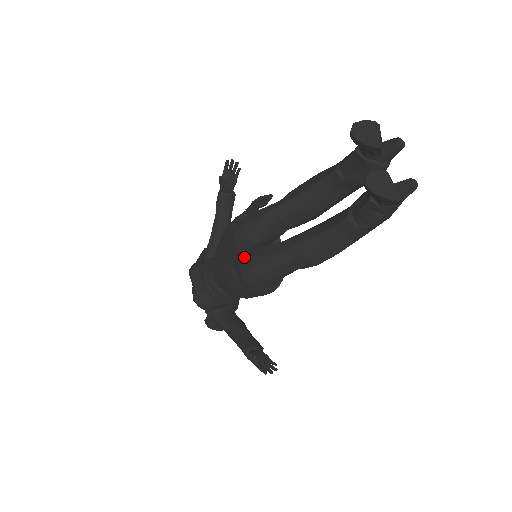
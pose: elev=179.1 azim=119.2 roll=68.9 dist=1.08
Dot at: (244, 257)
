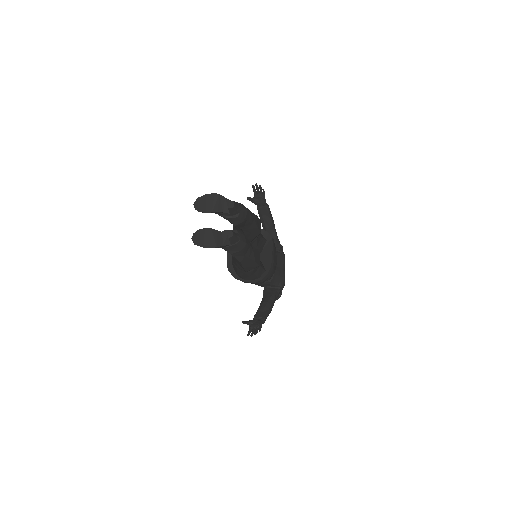
Dot at: occluded
